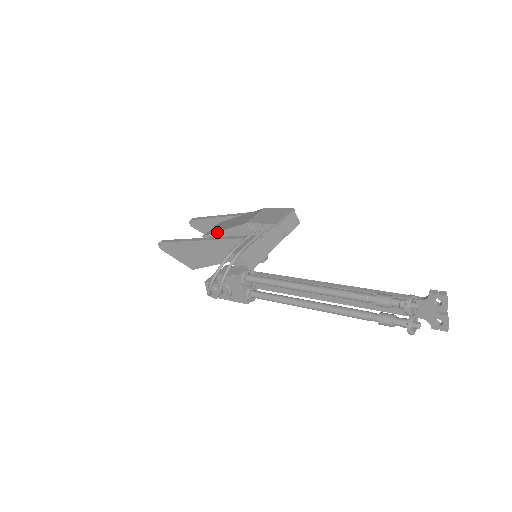
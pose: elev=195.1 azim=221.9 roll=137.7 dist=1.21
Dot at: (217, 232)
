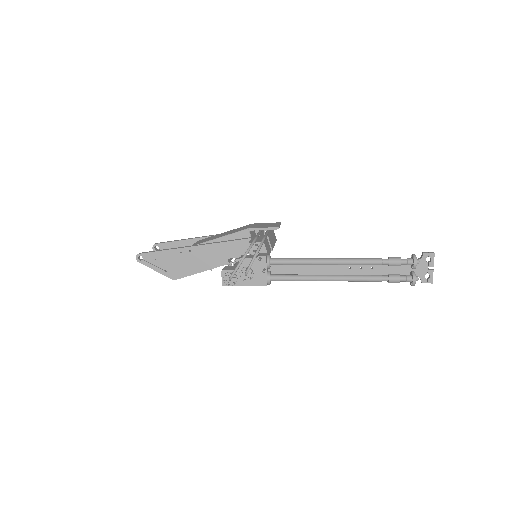
Dot at: (210, 240)
